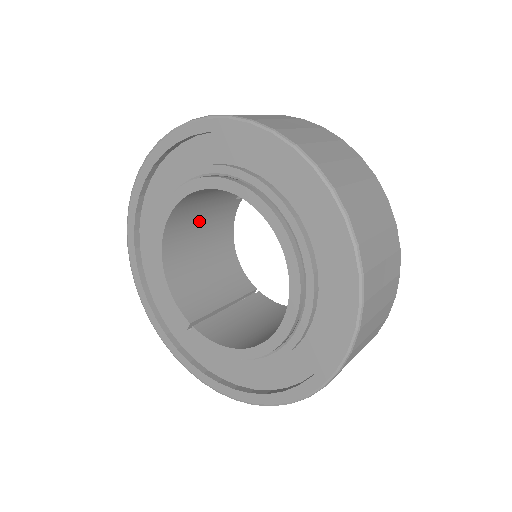
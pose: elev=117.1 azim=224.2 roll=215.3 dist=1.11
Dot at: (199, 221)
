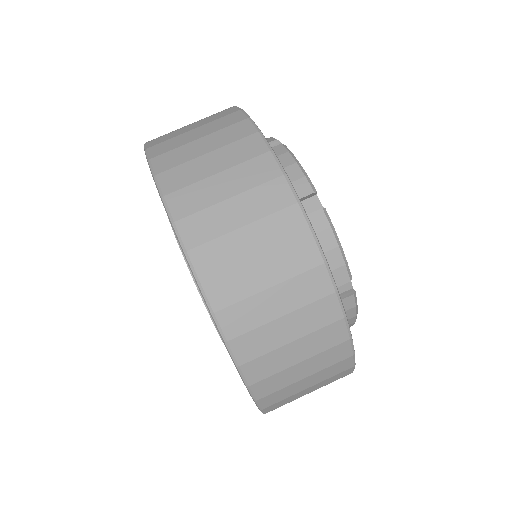
Dot at: occluded
